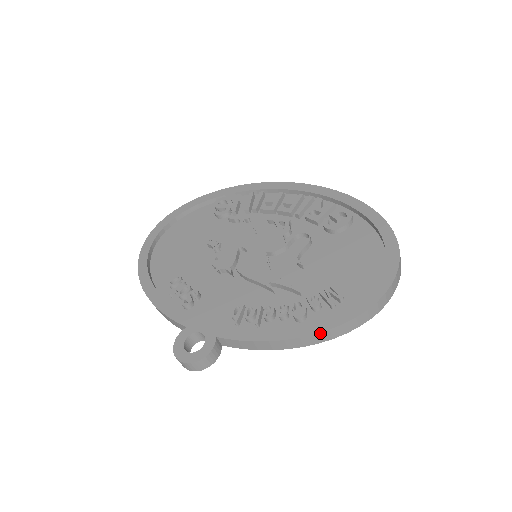
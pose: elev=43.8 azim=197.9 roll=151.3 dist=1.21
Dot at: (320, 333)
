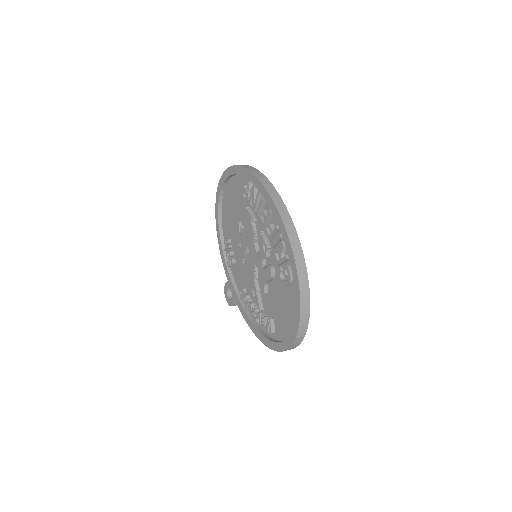
Dot at: (261, 341)
